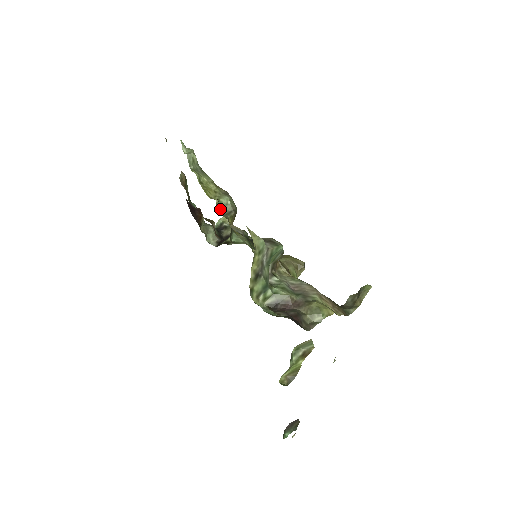
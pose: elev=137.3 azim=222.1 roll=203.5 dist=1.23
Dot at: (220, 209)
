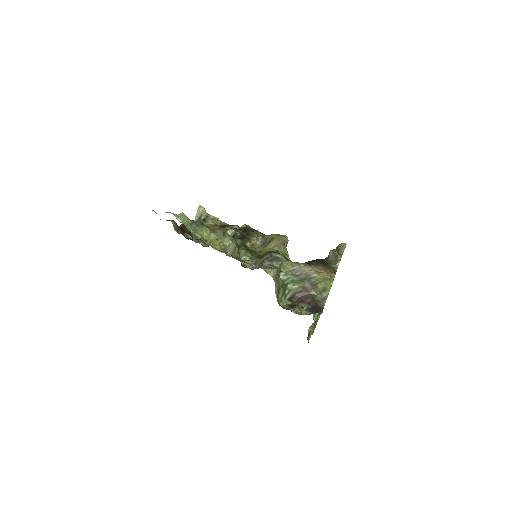
Dot at: (227, 251)
